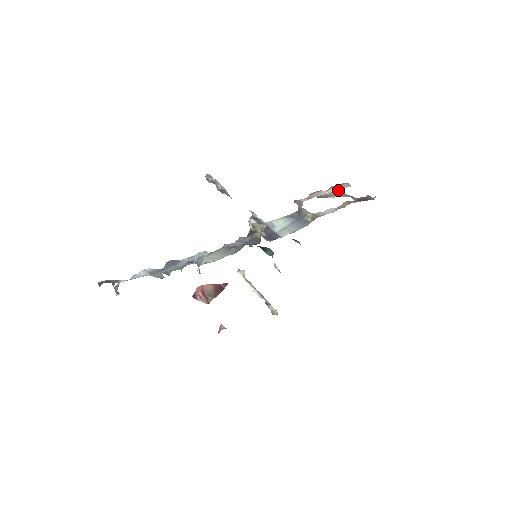
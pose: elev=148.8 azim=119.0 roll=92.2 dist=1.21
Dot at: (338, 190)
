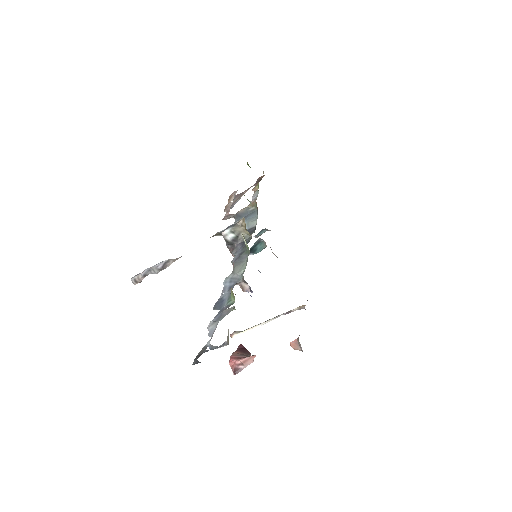
Dot at: (235, 197)
